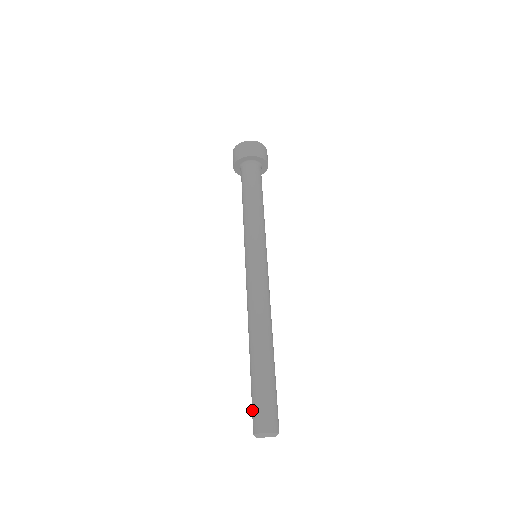
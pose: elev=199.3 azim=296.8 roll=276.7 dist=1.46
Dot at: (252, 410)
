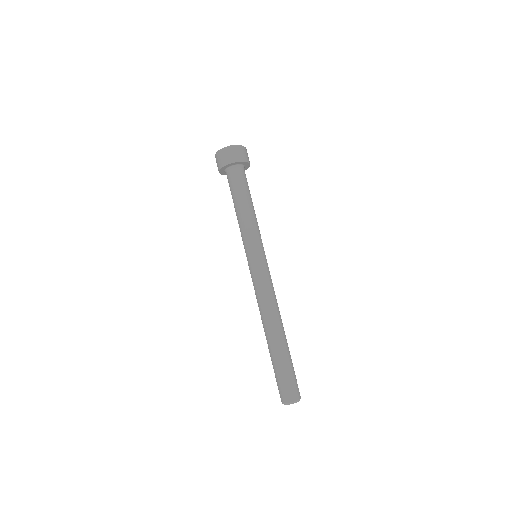
Dot at: occluded
